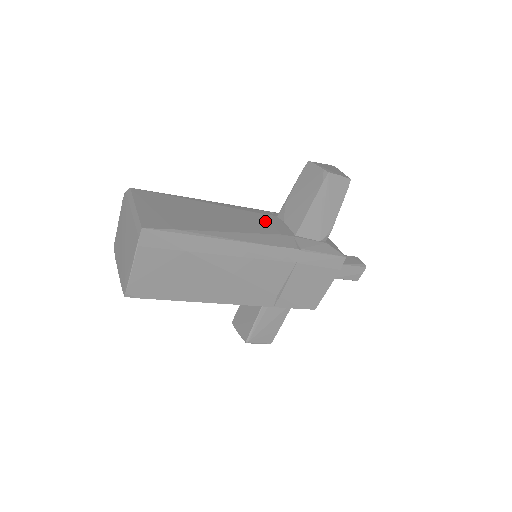
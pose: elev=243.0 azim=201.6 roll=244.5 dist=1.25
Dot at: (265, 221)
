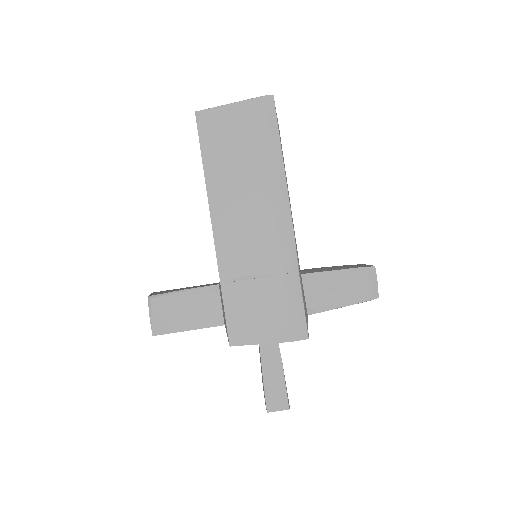
Dot at: occluded
